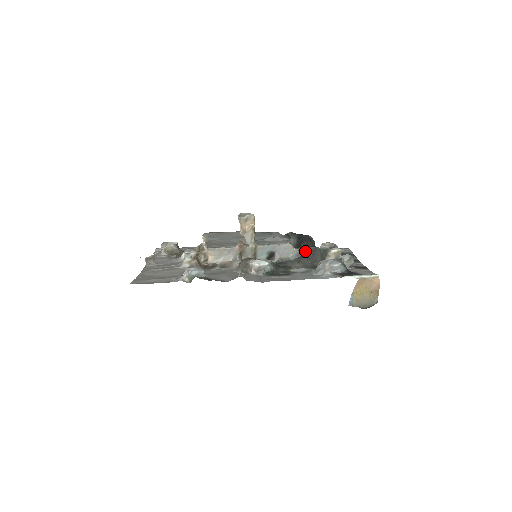
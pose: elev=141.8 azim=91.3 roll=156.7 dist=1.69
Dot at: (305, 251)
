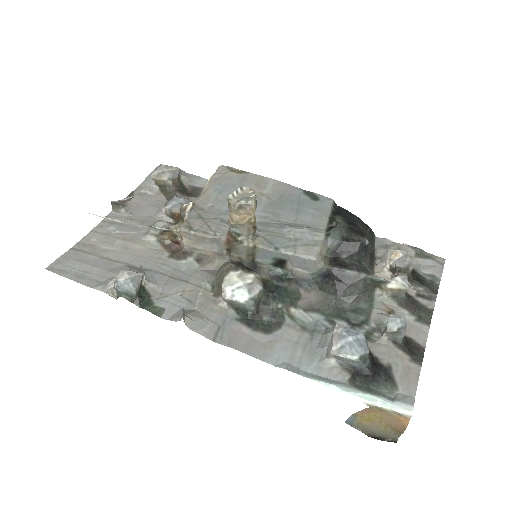
Dot at: (337, 275)
